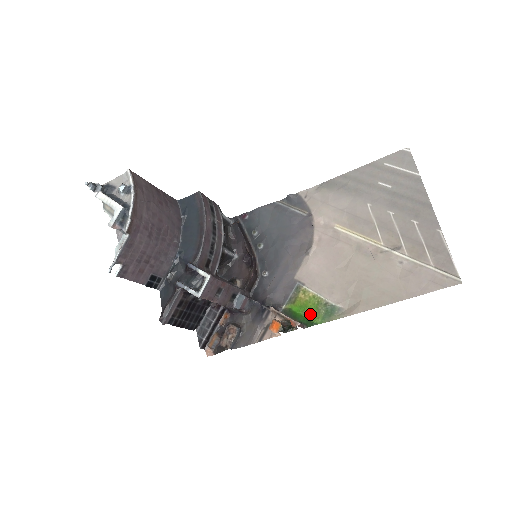
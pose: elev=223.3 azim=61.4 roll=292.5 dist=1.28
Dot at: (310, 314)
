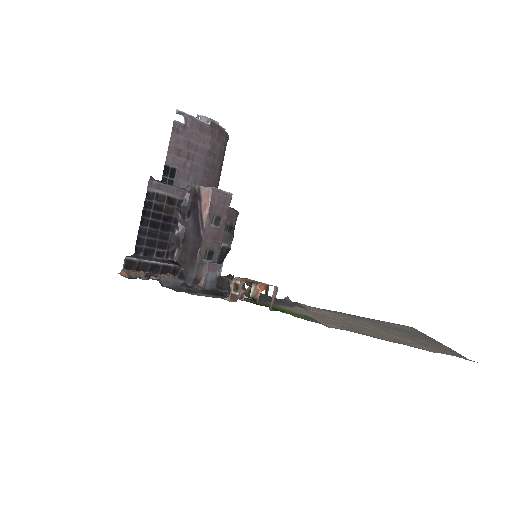
Dot at: occluded
